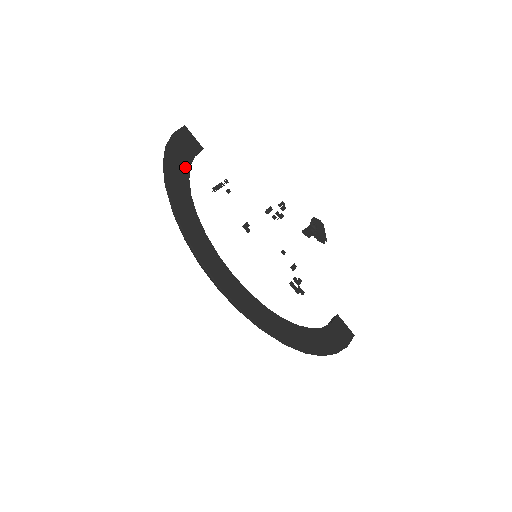
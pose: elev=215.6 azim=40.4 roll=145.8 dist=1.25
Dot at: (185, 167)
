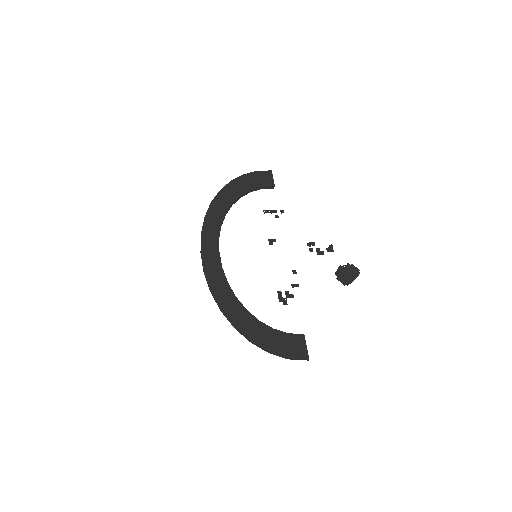
Dot at: (245, 189)
